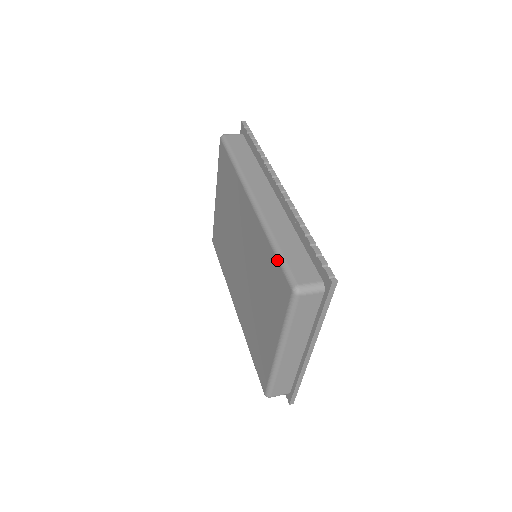
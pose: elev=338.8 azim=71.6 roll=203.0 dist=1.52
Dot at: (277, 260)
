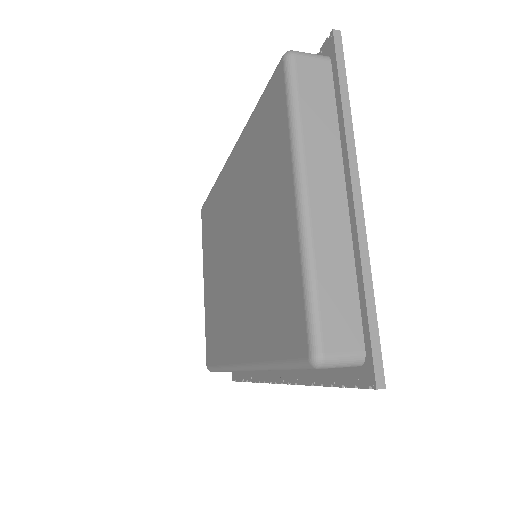
Dot at: (262, 95)
